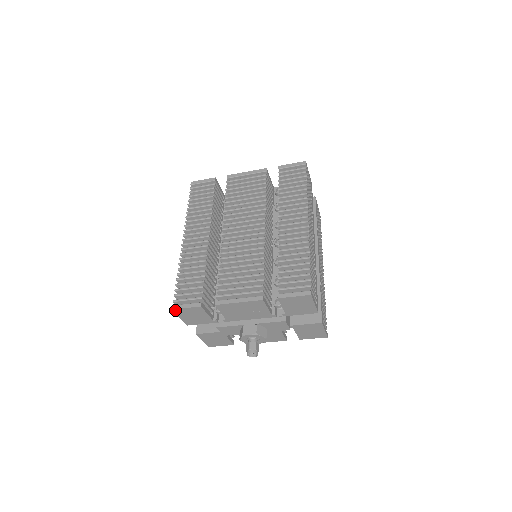
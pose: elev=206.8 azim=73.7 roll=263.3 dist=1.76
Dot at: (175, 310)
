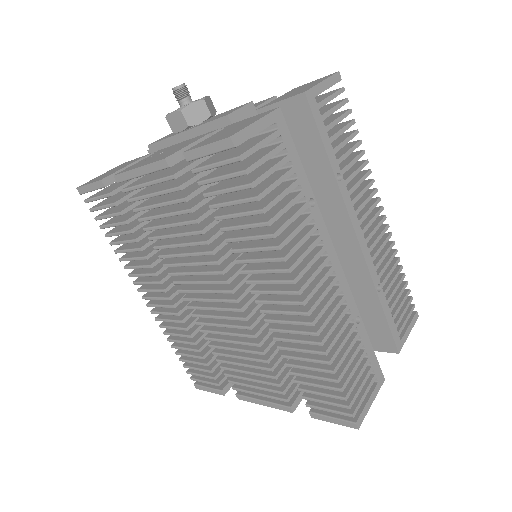
Dot at: (200, 387)
